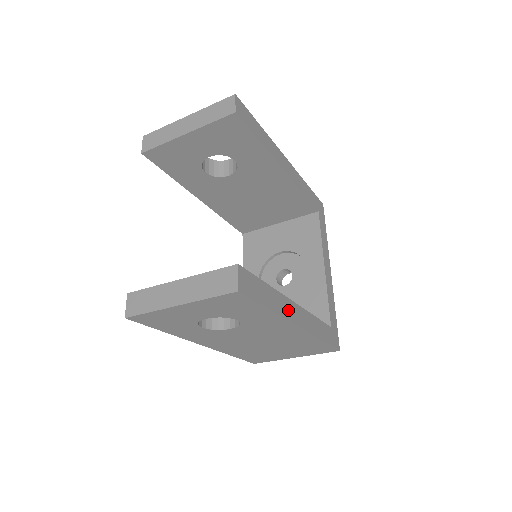
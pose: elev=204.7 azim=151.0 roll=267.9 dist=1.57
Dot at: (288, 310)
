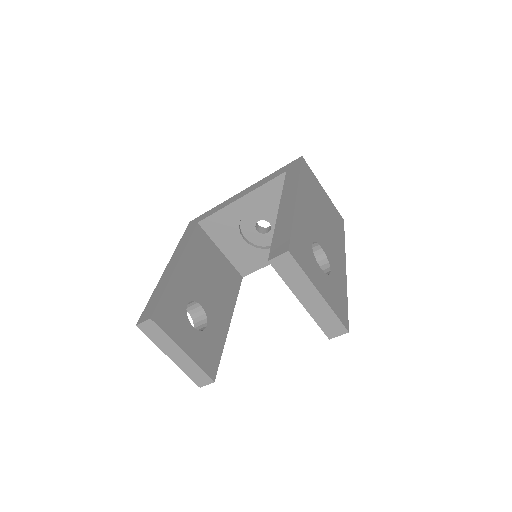
Dot at: occluded
